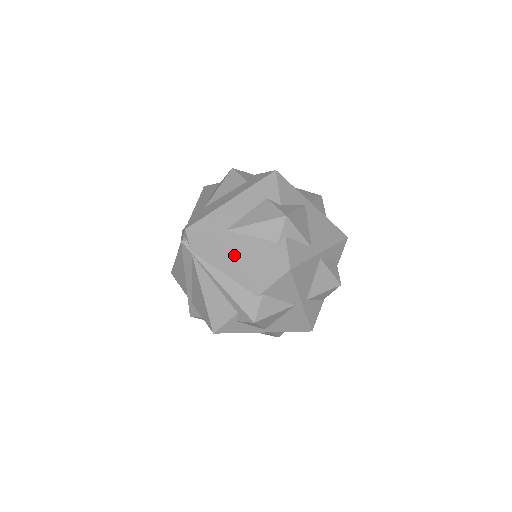
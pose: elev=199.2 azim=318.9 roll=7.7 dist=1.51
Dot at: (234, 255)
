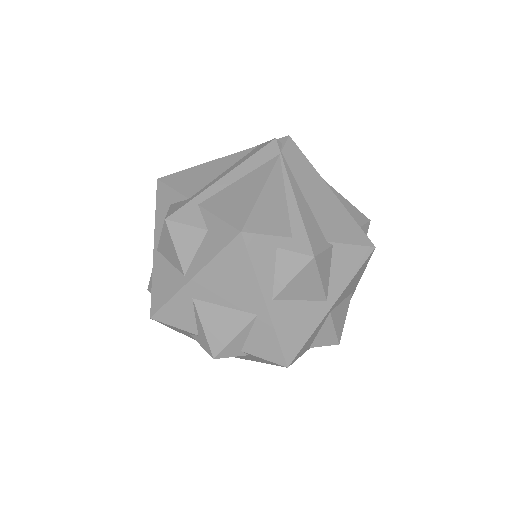
Dot at: (326, 192)
